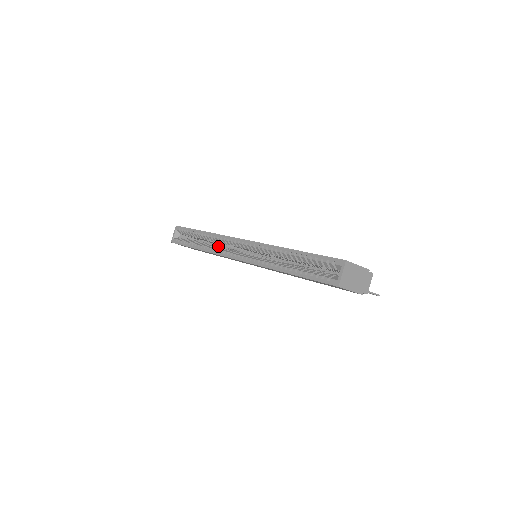
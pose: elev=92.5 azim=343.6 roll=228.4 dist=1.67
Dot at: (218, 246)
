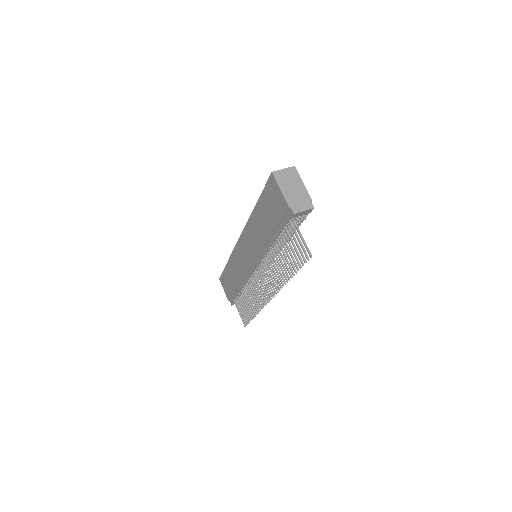
Dot at: occluded
